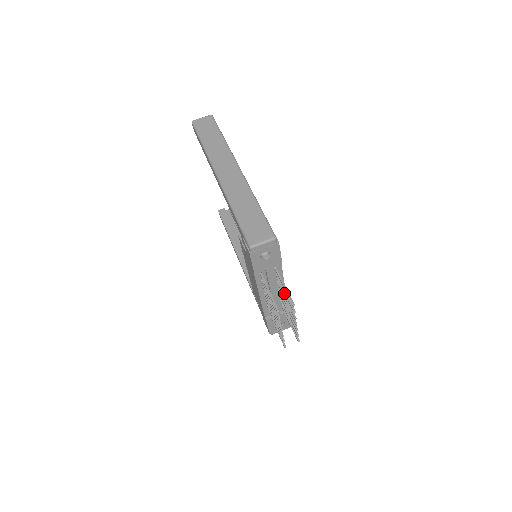
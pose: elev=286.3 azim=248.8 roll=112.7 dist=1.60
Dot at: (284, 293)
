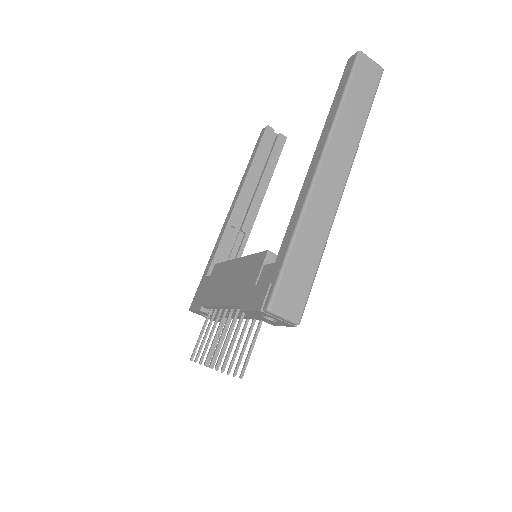
Dot at: (244, 344)
